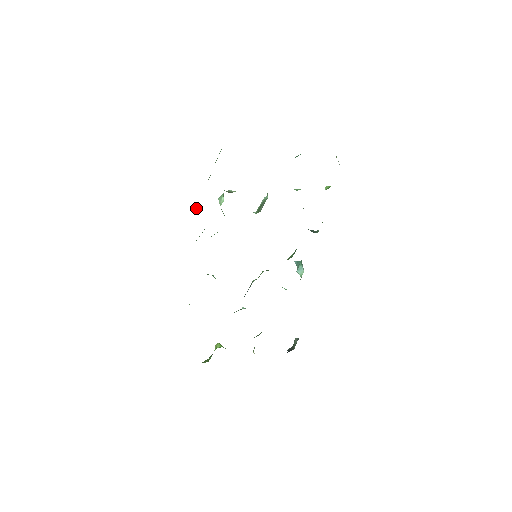
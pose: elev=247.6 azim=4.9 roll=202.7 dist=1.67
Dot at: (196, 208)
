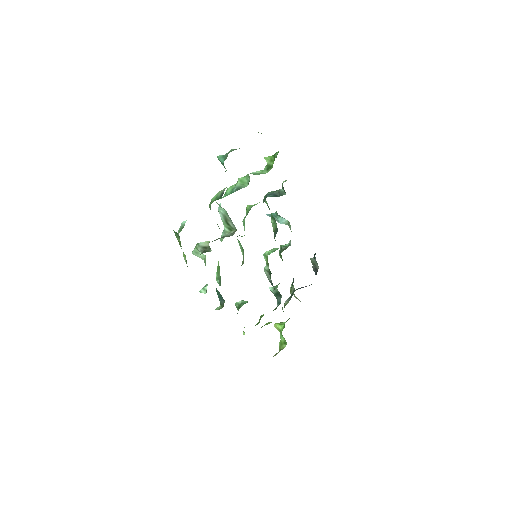
Dot at: (201, 291)
